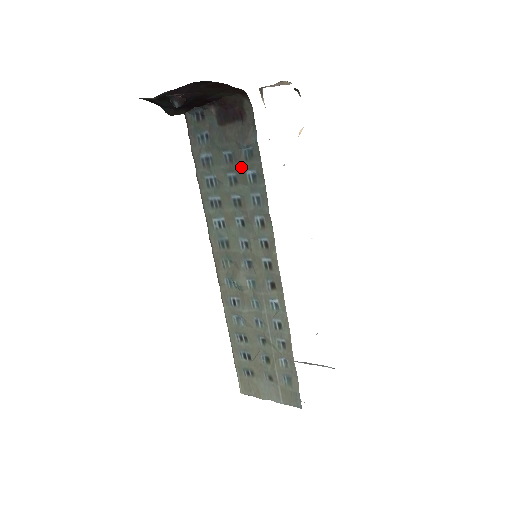
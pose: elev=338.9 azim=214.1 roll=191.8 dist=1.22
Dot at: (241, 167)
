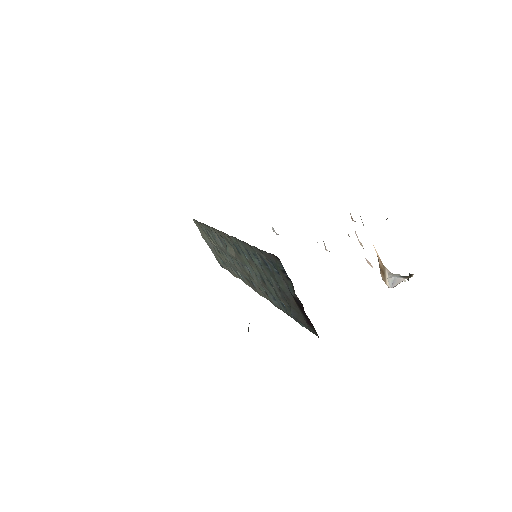
Dot at: (281, 299)
